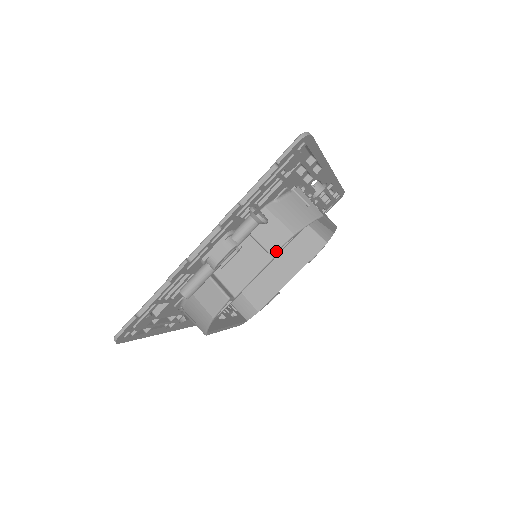
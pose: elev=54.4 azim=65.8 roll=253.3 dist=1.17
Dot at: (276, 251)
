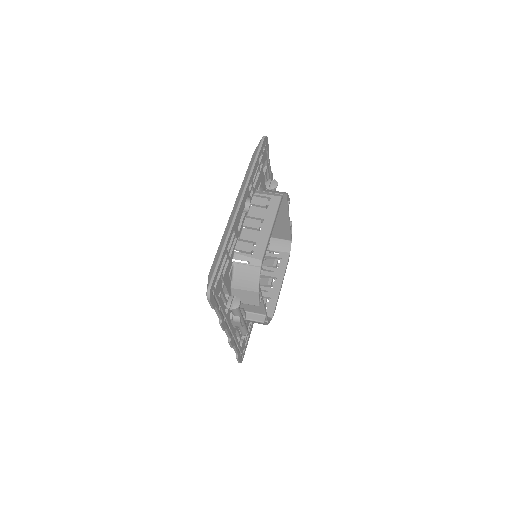
Dot at: (259, 303)
